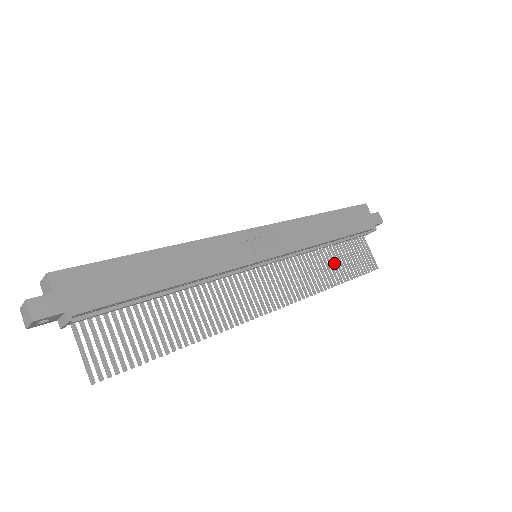
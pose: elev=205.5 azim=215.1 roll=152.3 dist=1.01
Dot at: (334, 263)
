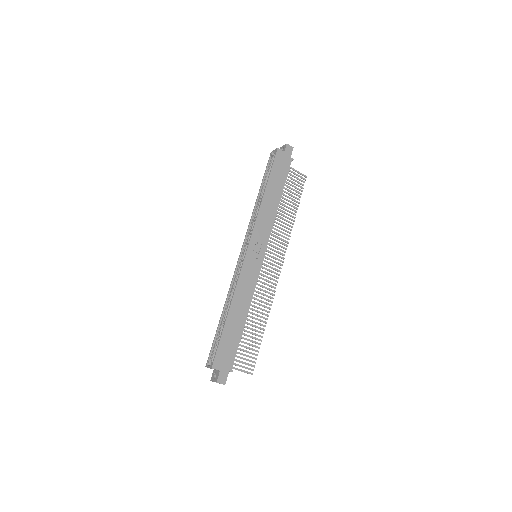
Dot at: (286, 206)
